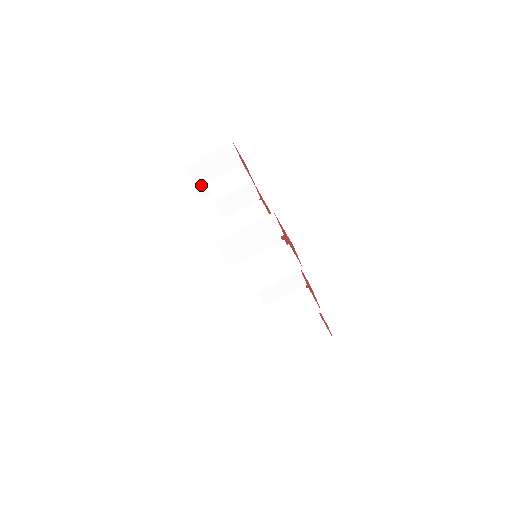
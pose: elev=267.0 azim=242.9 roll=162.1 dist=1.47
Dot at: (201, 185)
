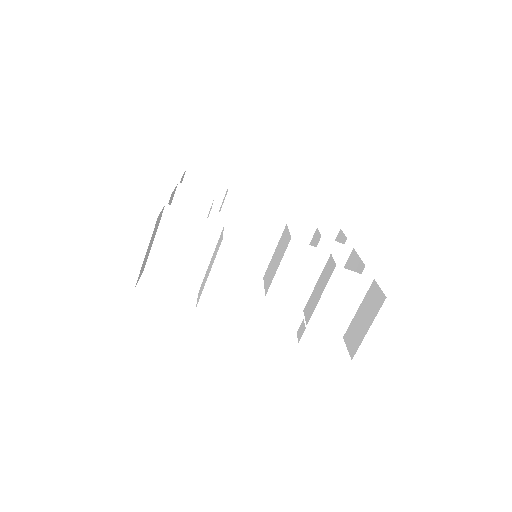
Dot at: (144, 266)
